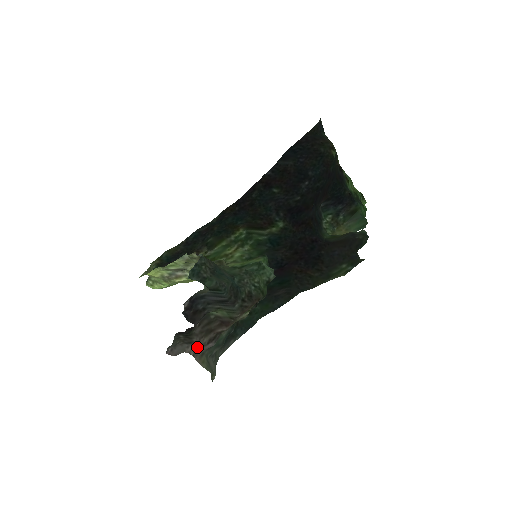
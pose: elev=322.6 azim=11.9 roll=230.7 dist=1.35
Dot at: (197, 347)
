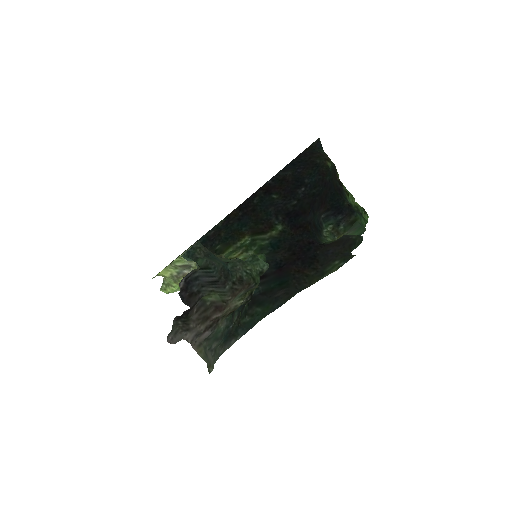
Dot at: (194, 334)
